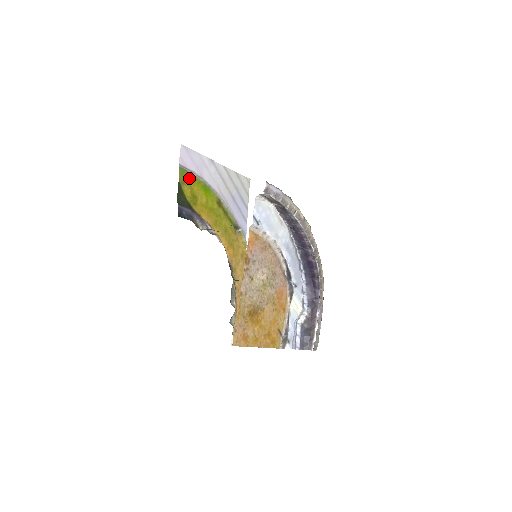
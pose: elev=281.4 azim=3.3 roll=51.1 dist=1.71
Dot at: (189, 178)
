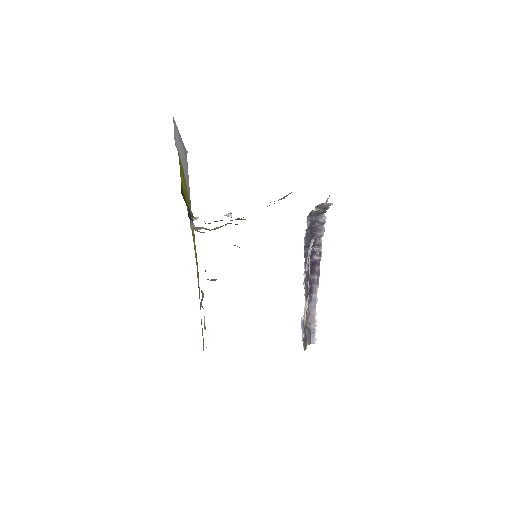
Dot at: (180, 163)
